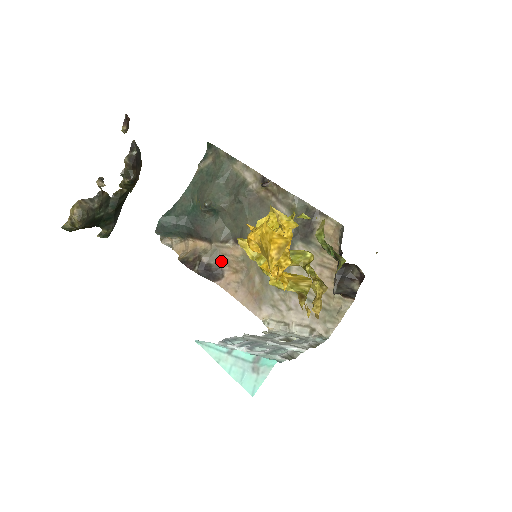
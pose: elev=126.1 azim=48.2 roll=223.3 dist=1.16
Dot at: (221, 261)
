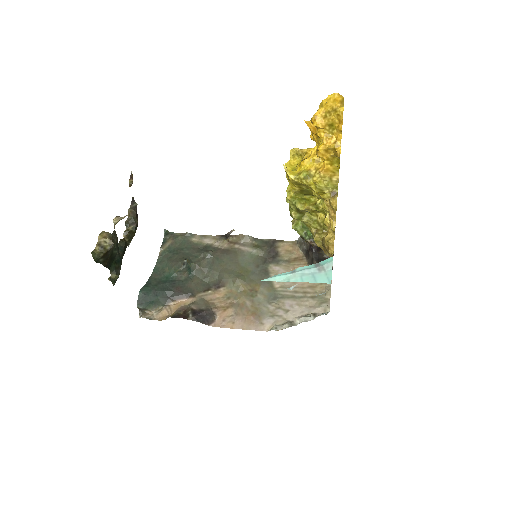
Dot at: (209, 305)
